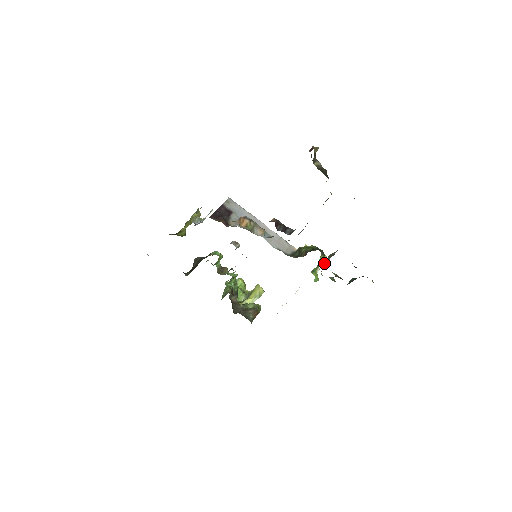
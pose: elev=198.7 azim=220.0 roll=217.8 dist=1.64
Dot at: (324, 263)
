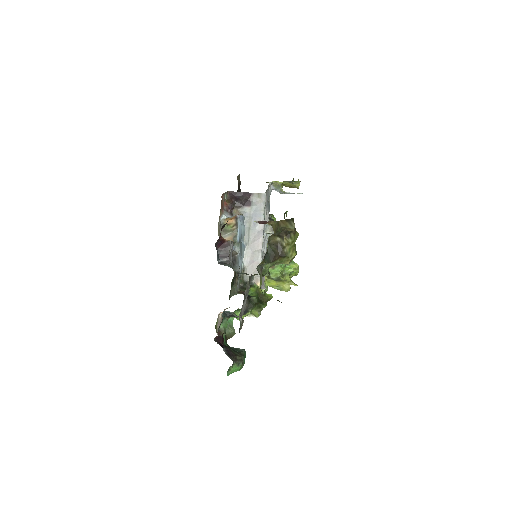
Dot at: (232, 313)
